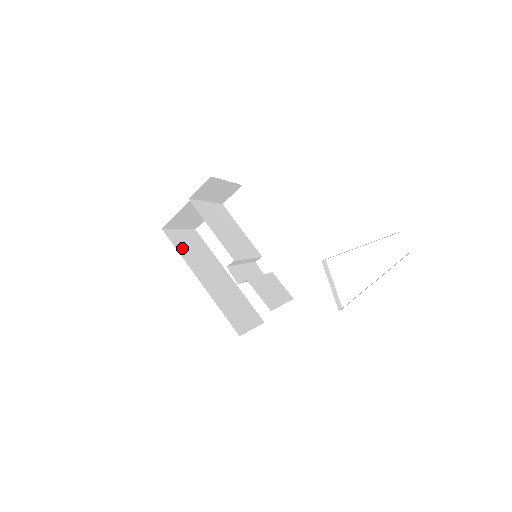
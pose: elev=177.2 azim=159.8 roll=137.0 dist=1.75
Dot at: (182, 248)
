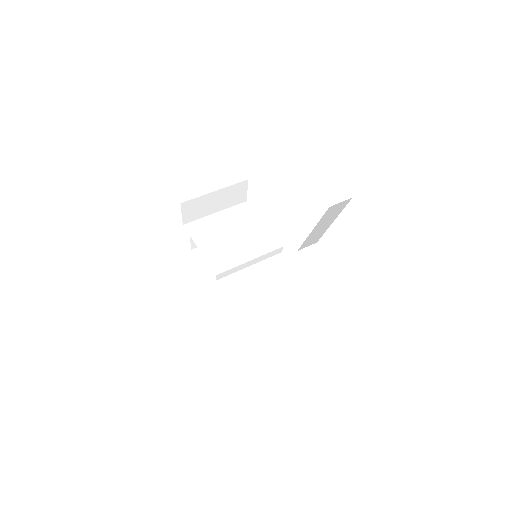
Dot at: occluded
